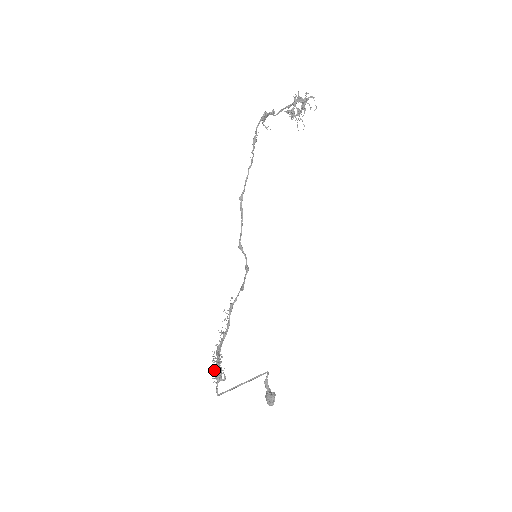
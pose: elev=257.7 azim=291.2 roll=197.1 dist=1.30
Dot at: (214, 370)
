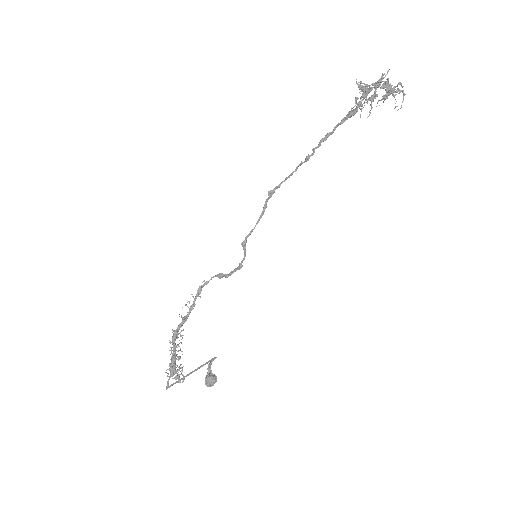
Dot at: (171, 367)
